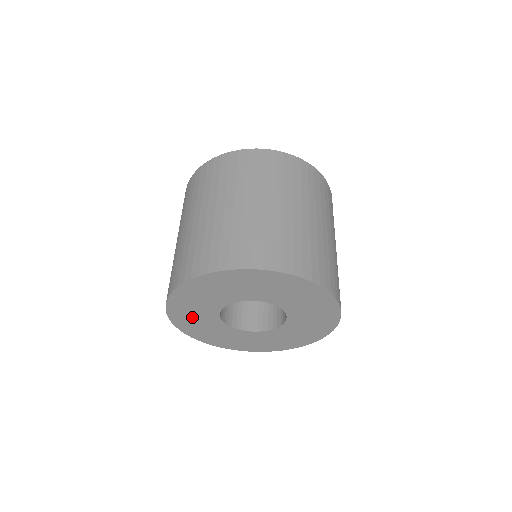
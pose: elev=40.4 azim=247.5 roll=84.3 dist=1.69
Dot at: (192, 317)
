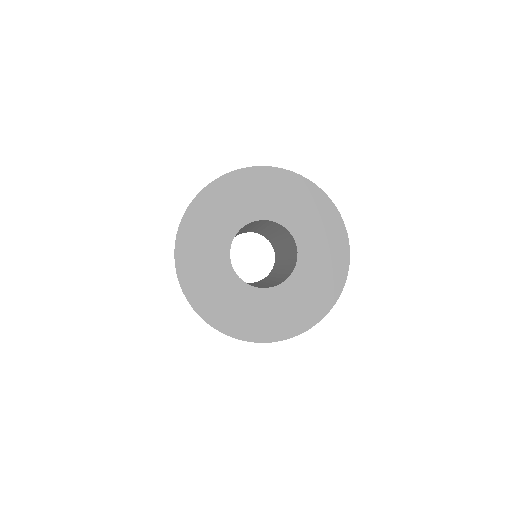
Dot at: (204, 231)
